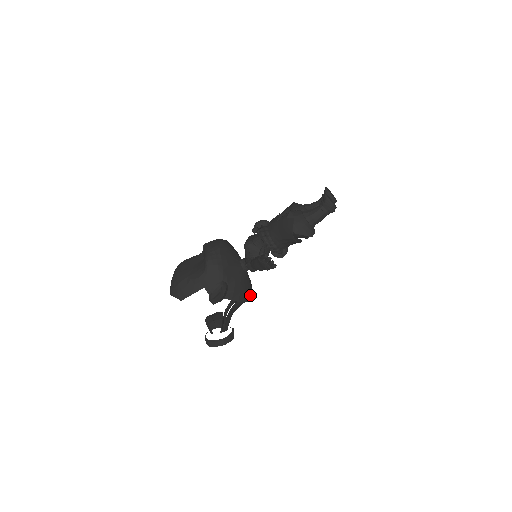
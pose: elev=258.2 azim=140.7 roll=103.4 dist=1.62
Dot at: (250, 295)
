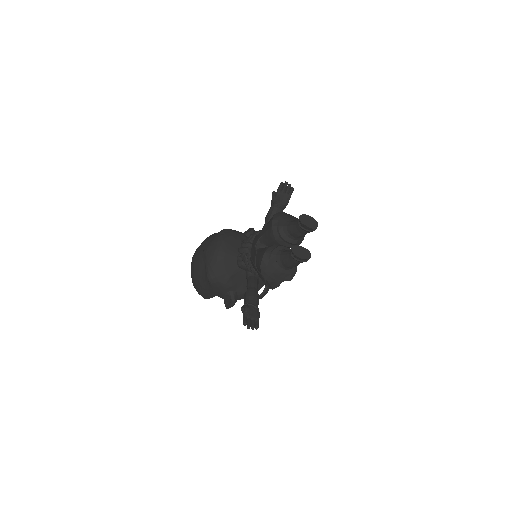
Dot at: occluded
